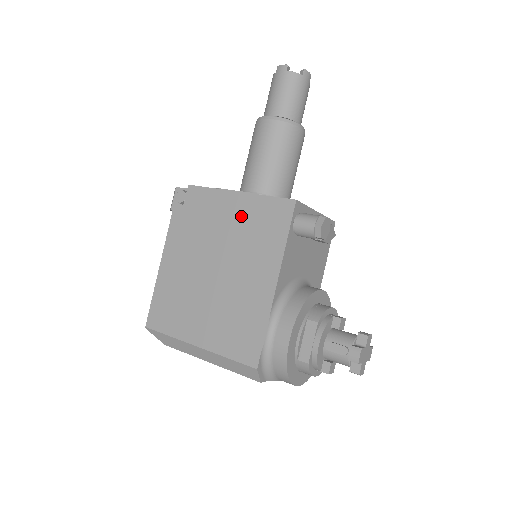
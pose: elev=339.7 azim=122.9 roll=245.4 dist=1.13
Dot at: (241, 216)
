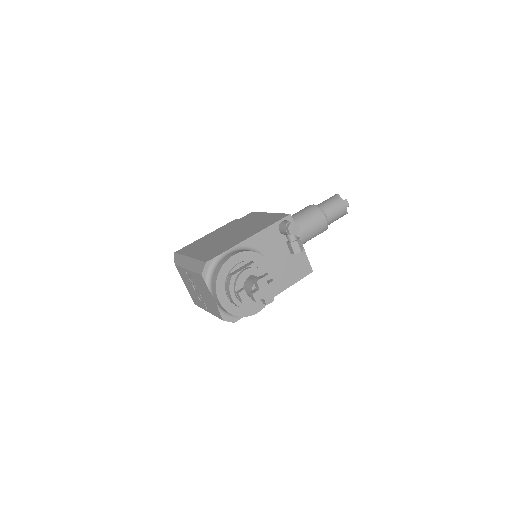
Dot at: (262, 219)
